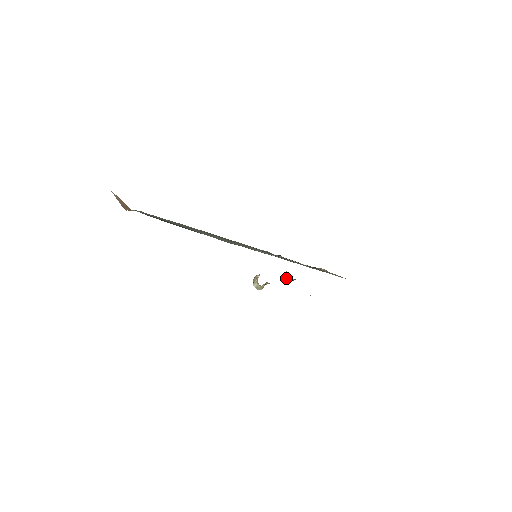
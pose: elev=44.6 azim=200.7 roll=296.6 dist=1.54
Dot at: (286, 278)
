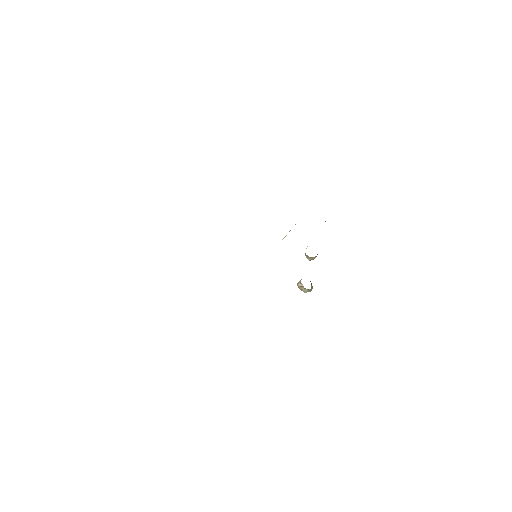
Dot at: (311, 259)
